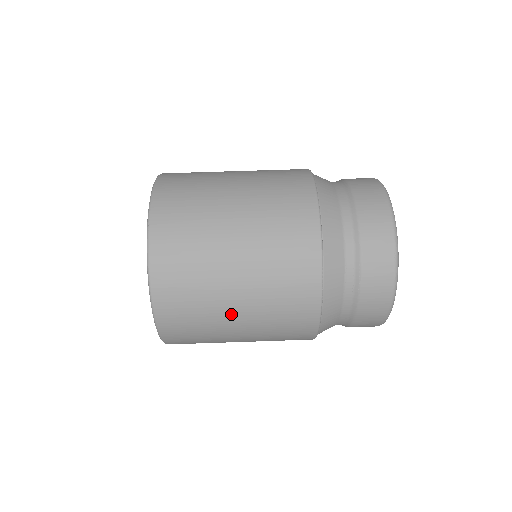
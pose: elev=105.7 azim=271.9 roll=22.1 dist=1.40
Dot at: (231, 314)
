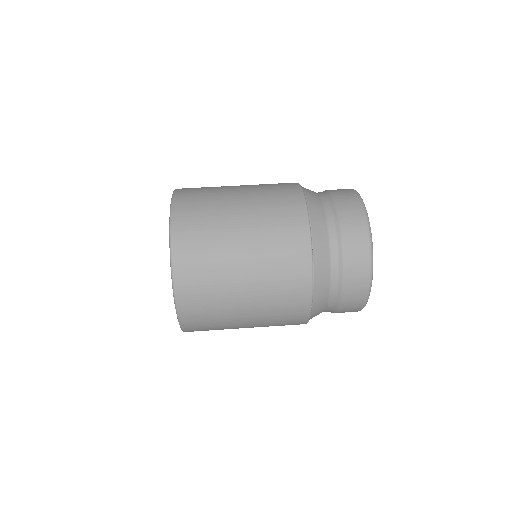
Dot at: (241, 326)
